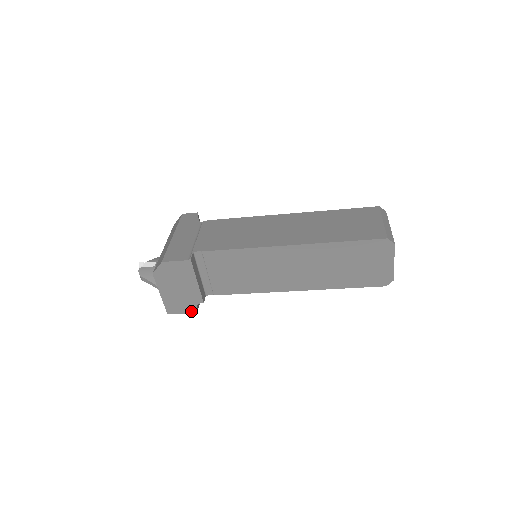
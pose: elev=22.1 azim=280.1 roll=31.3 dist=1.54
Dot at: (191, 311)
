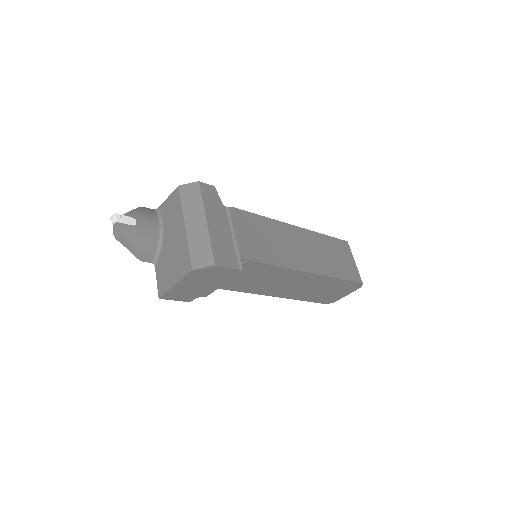
Dot at: (186, 300)
